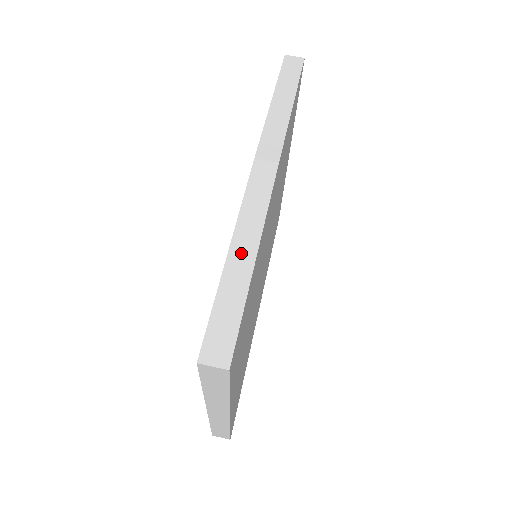
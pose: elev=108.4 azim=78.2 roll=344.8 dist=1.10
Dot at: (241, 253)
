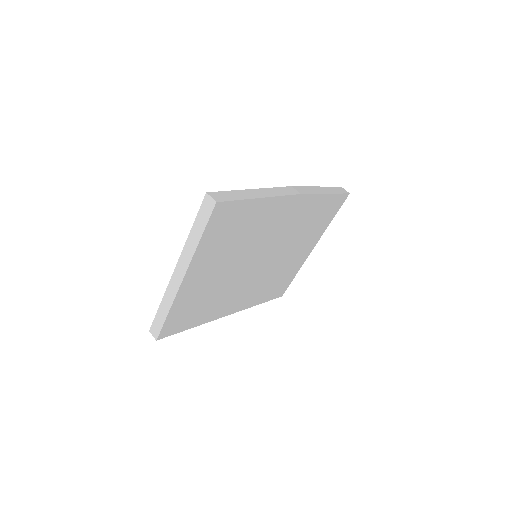
Dot at: (256, 193)
